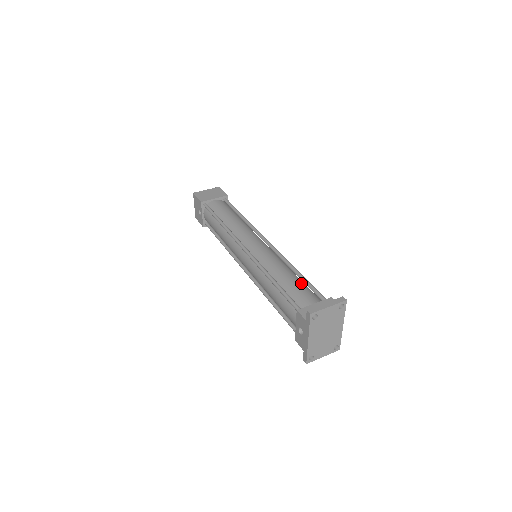
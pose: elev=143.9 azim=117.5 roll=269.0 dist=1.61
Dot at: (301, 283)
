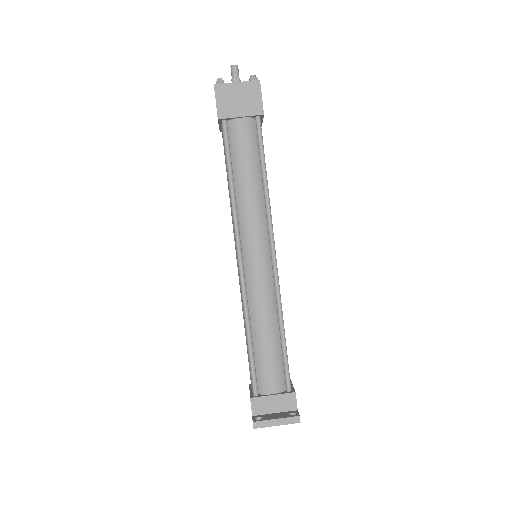
Dot at: (277, 352)
